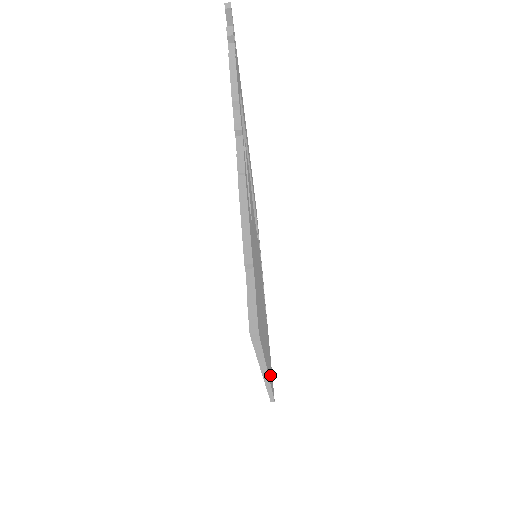
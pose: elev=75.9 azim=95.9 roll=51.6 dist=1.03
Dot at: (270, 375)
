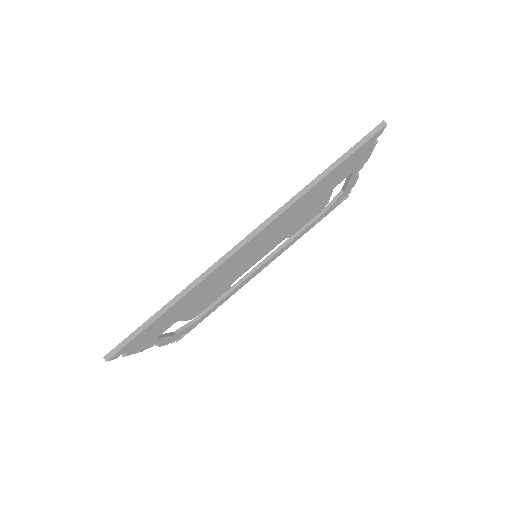
Dot at: (210, 277)
